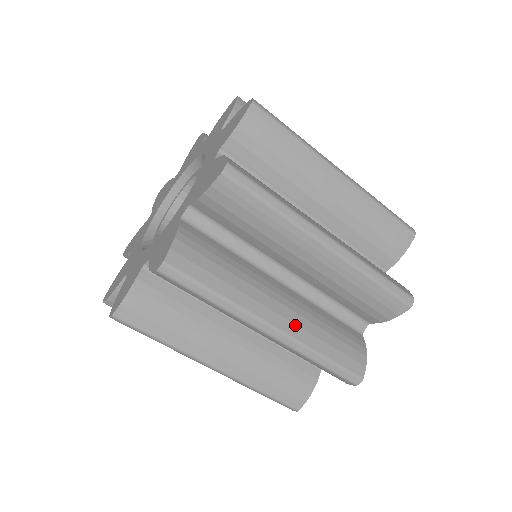
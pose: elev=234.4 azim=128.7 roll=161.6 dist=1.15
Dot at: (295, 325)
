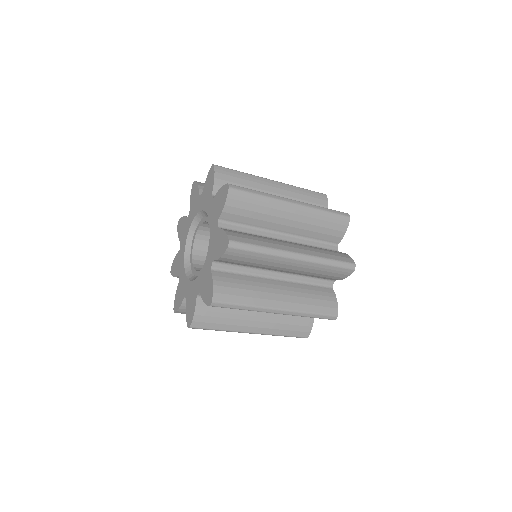
Dot at: occluded
